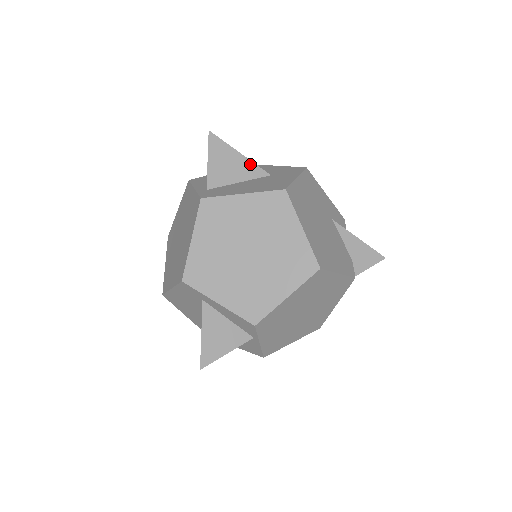
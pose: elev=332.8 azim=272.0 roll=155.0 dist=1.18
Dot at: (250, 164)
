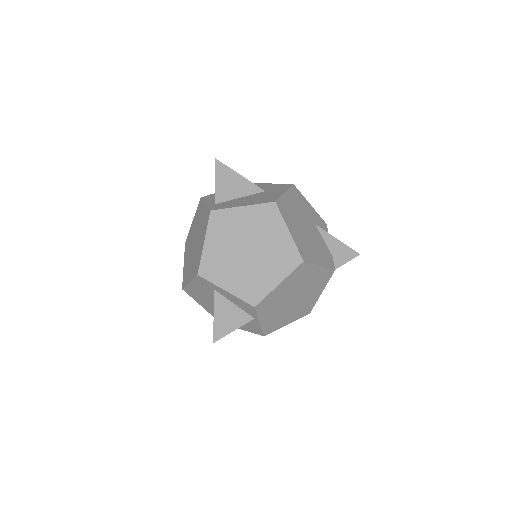
Dot at: (248, 183)
